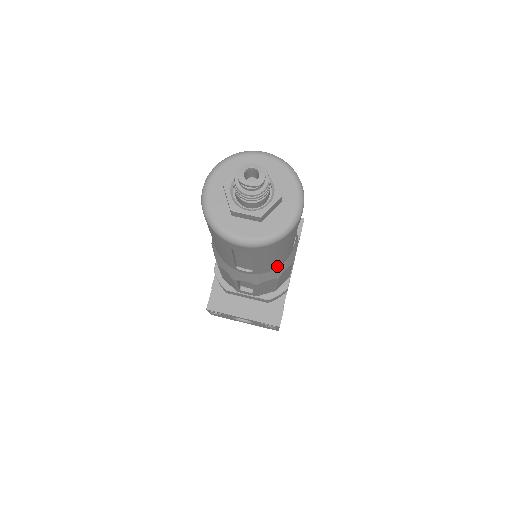
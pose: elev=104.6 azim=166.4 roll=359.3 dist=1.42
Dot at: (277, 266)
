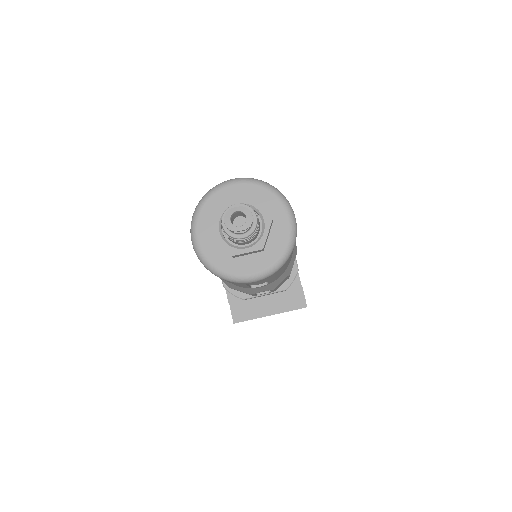
Dot at: (287, 267)
